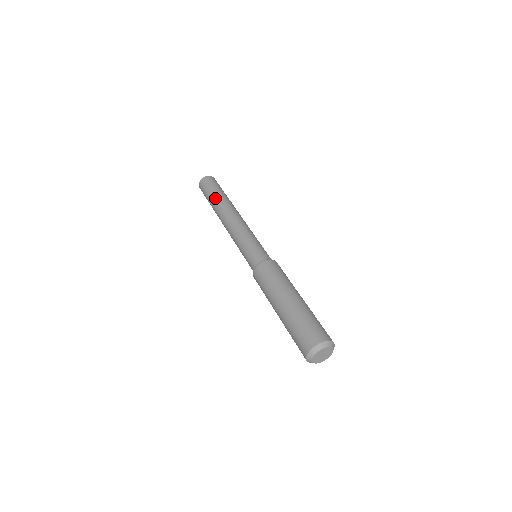
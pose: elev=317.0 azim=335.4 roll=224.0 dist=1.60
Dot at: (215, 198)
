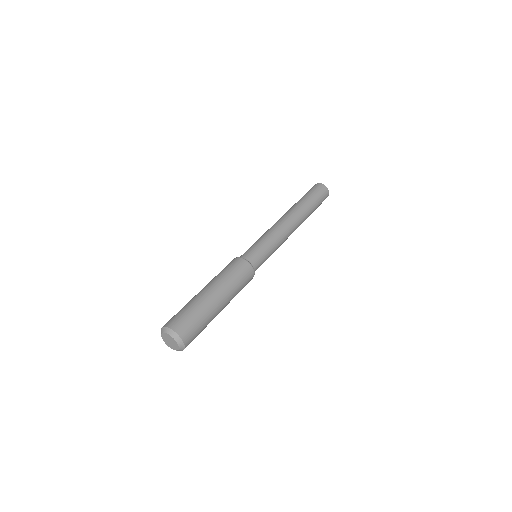
Dot at: occluded
